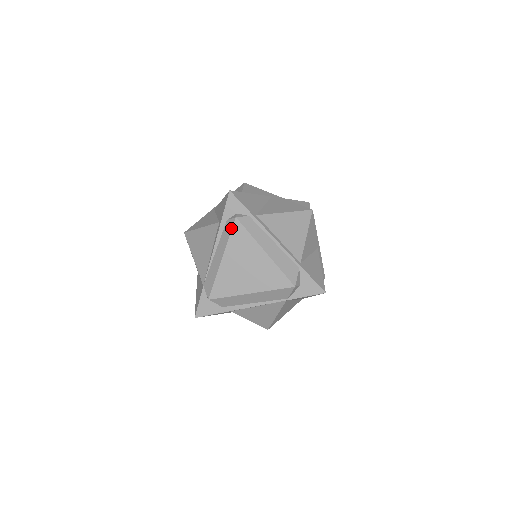
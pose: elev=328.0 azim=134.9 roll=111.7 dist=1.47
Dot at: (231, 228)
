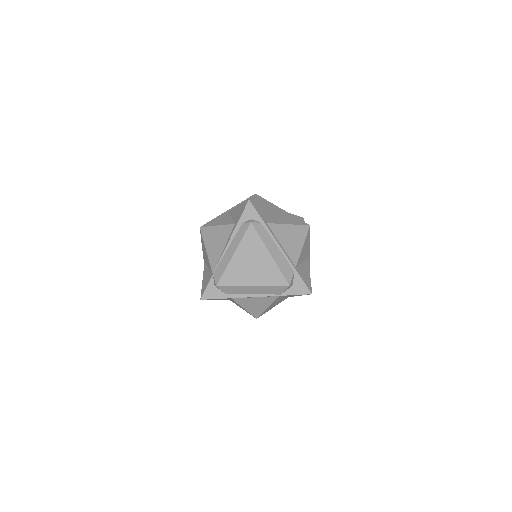
Dot at: (245, 230)
